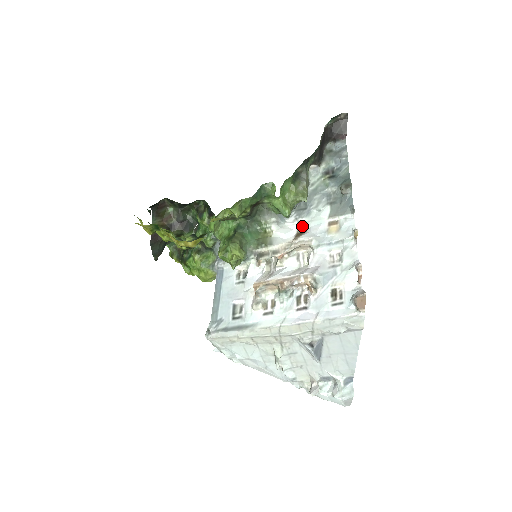
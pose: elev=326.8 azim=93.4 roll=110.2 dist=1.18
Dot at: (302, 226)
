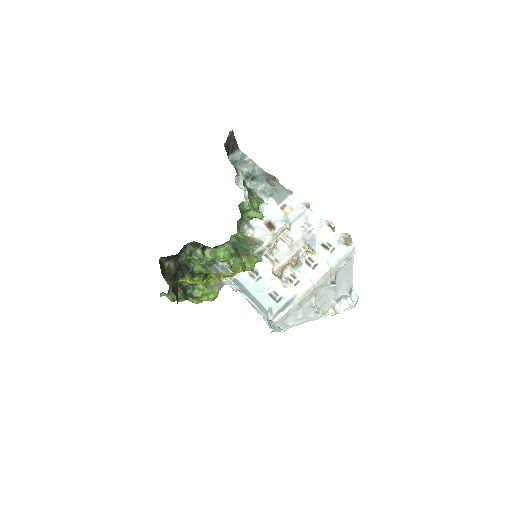
Dot at: (264, 220)
